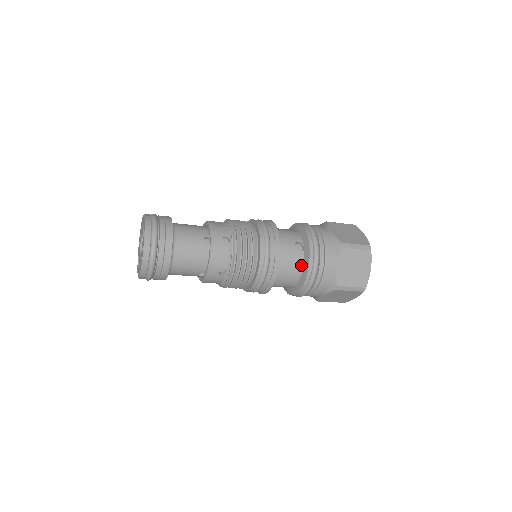
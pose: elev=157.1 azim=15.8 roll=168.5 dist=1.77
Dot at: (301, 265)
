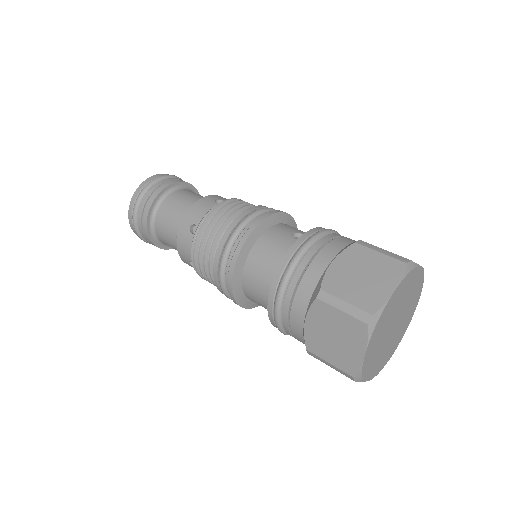
Dot at: occluded
